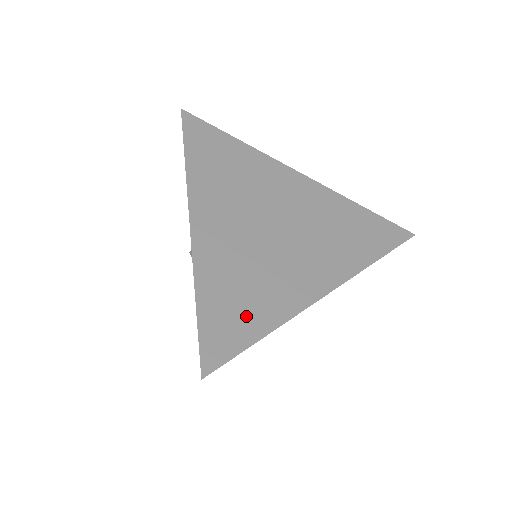
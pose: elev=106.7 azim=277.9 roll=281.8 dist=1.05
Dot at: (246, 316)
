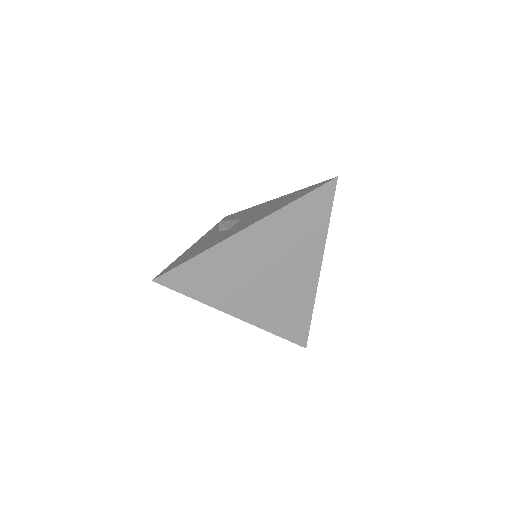
Dot at: (299, 318)
